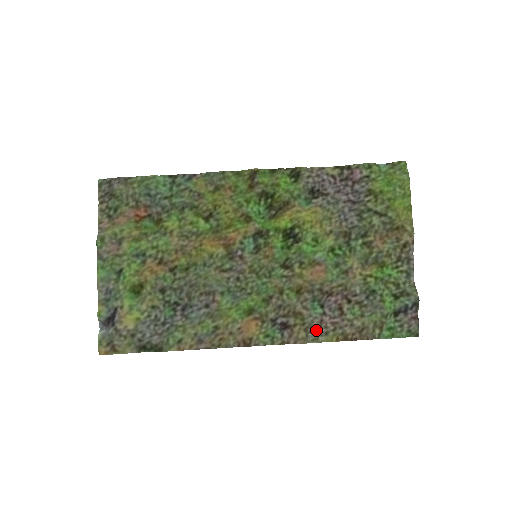
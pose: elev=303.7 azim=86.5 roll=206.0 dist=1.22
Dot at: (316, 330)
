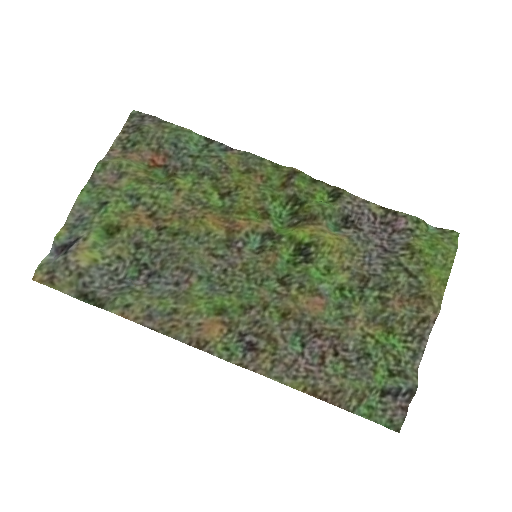
Dot at: (285, 368)
